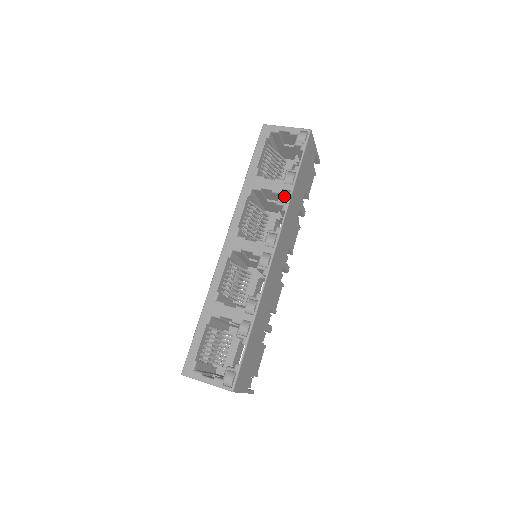
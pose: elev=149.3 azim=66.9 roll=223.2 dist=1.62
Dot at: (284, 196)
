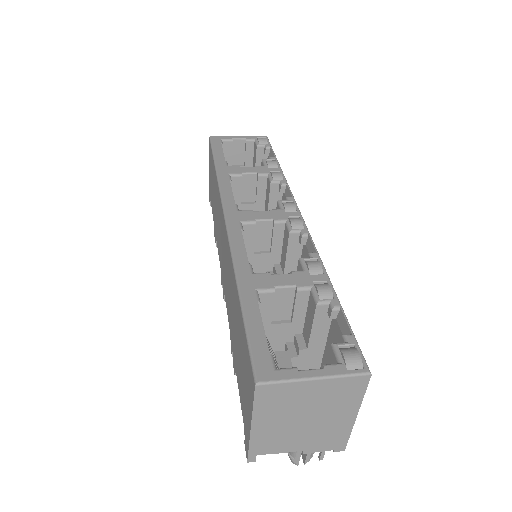
Dot at: (277, 173)
